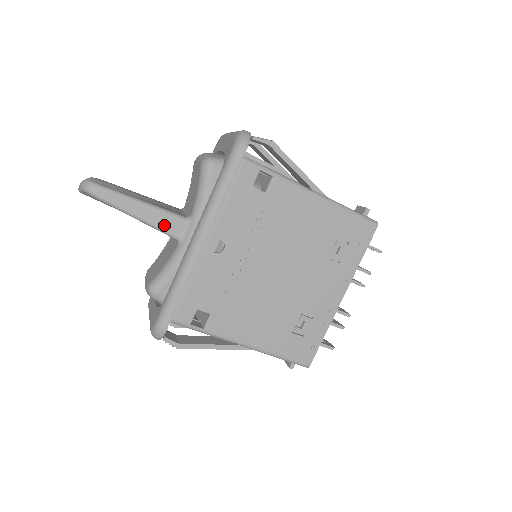
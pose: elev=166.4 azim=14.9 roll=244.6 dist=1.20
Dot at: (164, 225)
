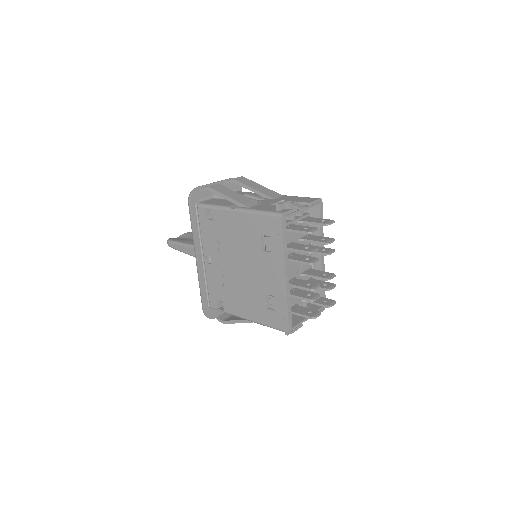
Dot at: (193, 253)
